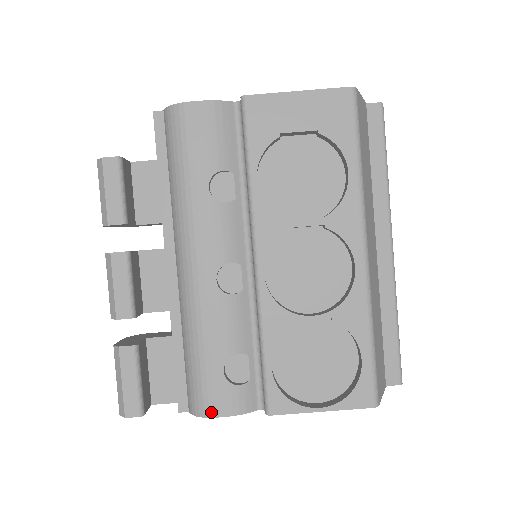
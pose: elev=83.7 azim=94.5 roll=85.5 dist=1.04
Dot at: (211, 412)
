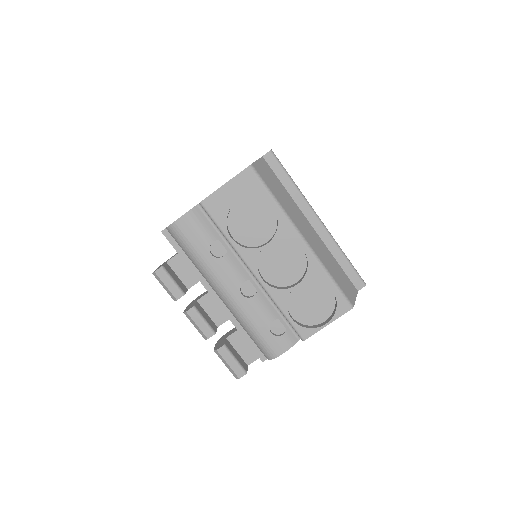
Dot at: (277, 354)
